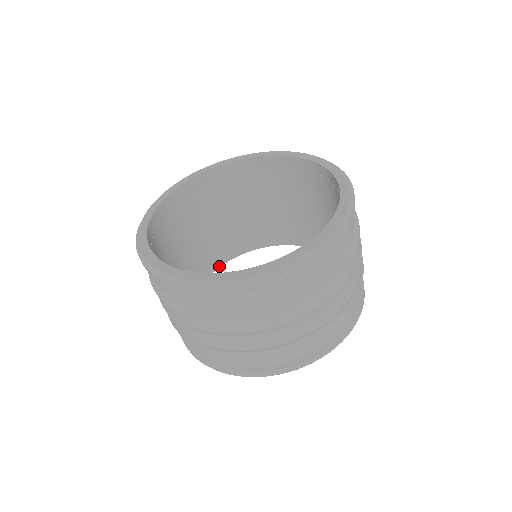
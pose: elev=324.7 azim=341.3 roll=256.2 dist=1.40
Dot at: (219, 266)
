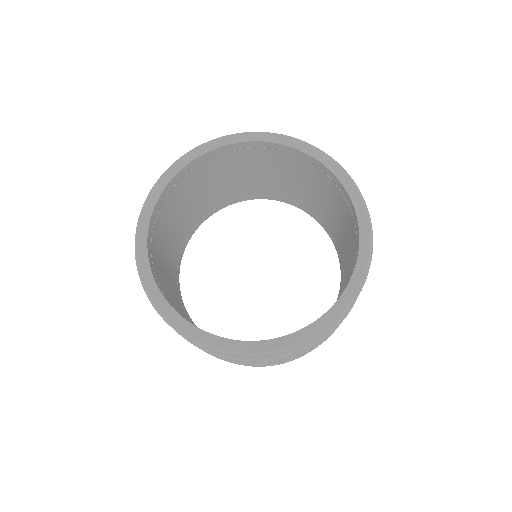
Dot at: (262, 198)
